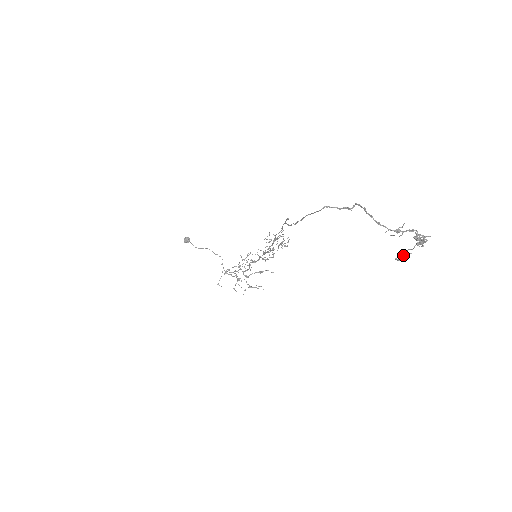
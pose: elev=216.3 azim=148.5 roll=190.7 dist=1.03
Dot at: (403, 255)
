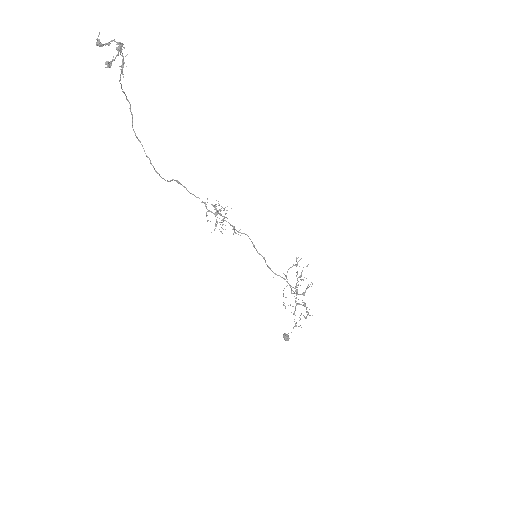
Dot at: (109, 62)
